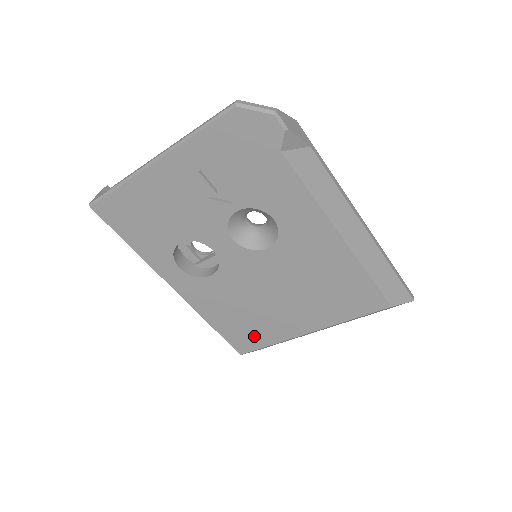
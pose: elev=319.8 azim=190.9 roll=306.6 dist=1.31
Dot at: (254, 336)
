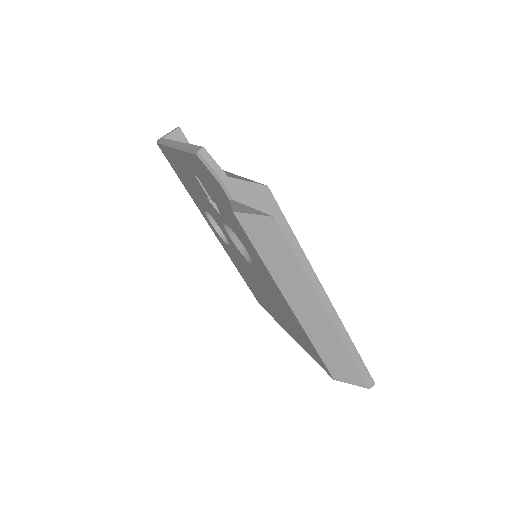
Dot at: (262, 302)
